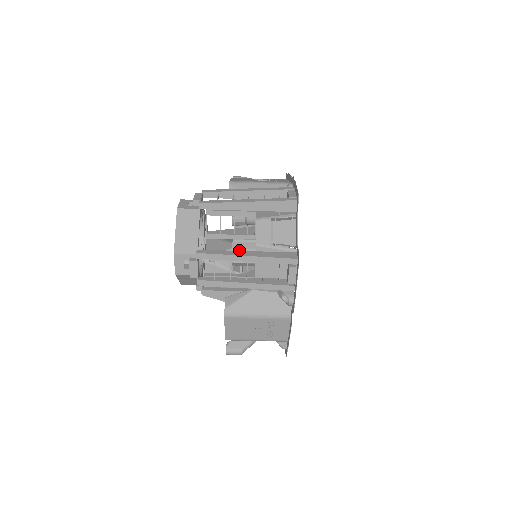
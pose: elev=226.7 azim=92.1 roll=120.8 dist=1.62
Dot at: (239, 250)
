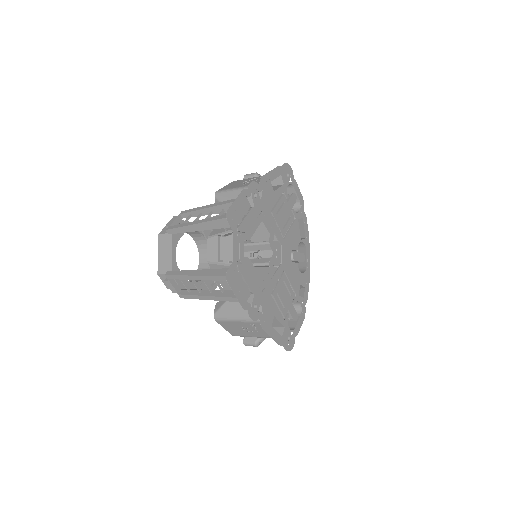
Dot at: occluded
